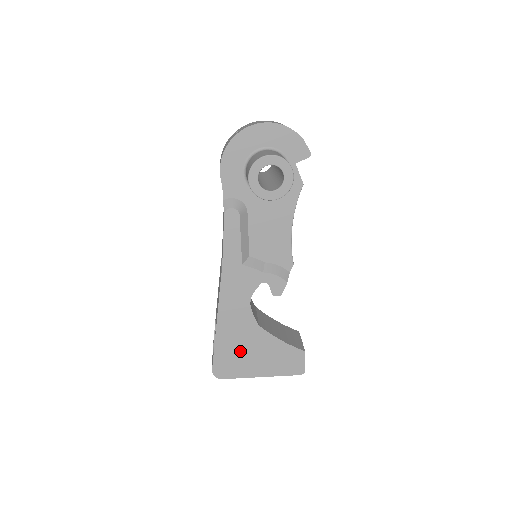
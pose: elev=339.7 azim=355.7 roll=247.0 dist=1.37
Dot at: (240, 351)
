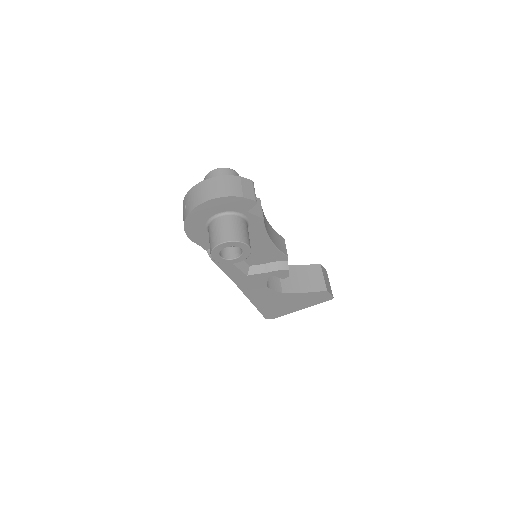
Dot at: (278, 306)
